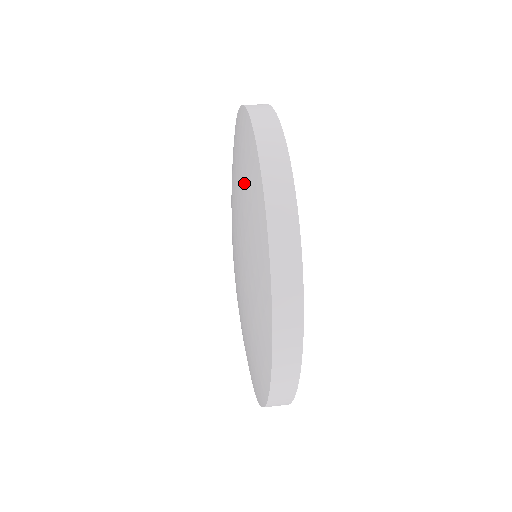
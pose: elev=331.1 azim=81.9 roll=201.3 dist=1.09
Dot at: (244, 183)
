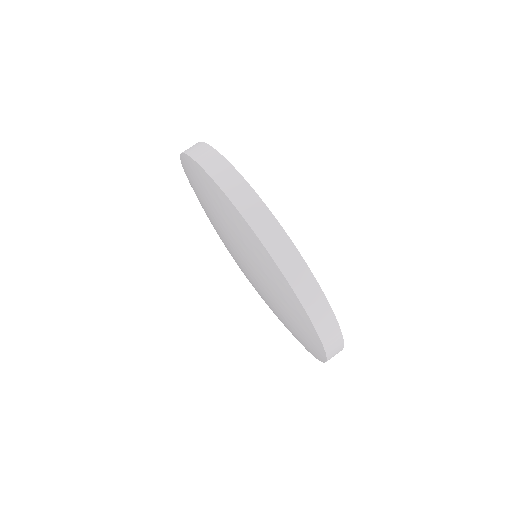
Dot at: (295, 327)
